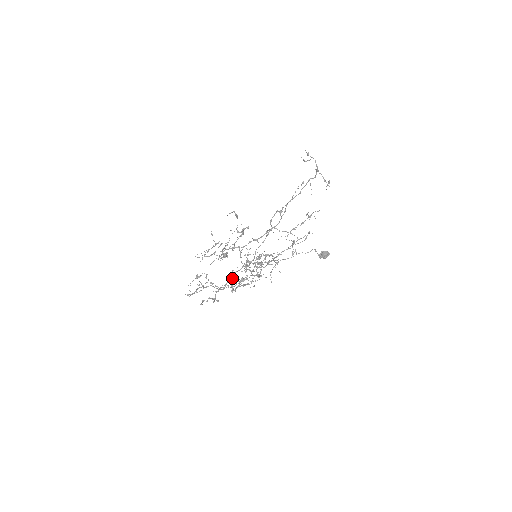
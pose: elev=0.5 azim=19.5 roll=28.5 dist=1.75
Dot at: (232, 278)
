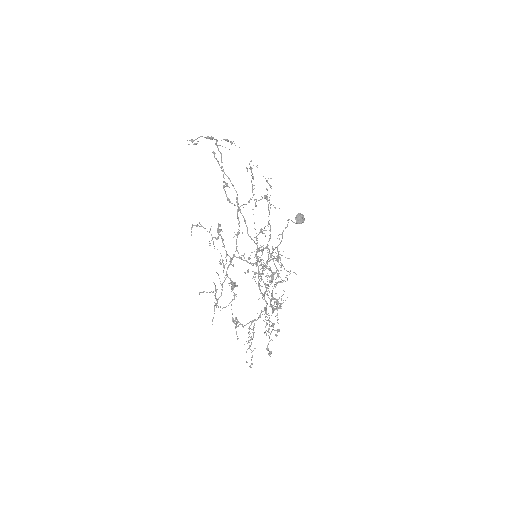
Dot at: occluded
